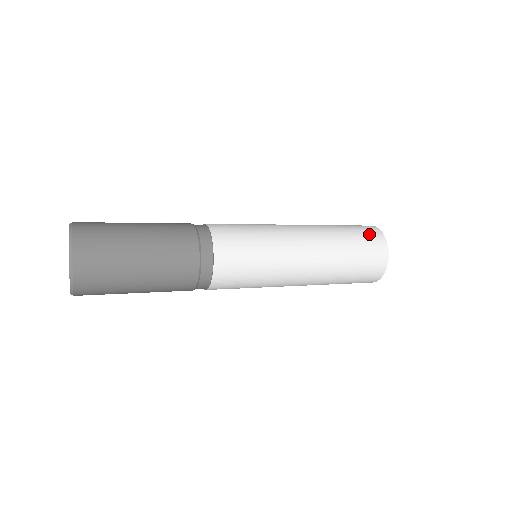
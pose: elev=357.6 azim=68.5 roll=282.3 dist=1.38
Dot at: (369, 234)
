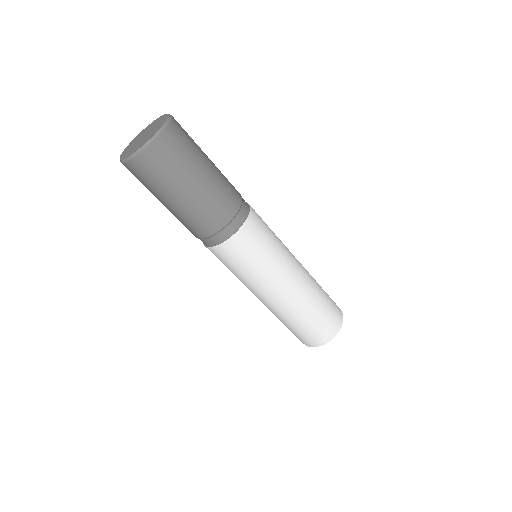
Dot at: (336, 306)
